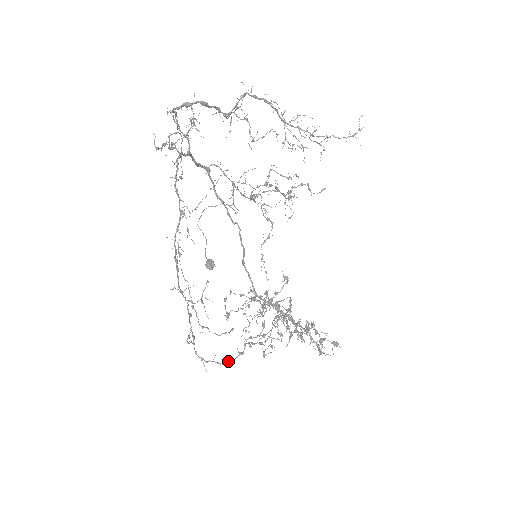
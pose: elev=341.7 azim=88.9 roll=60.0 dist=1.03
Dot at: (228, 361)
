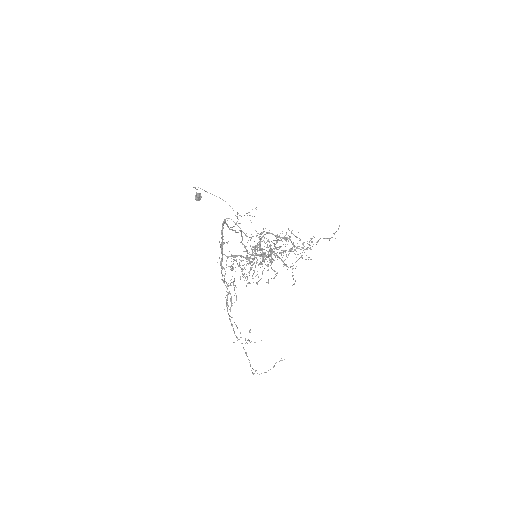
Dot at: (268, 370)
